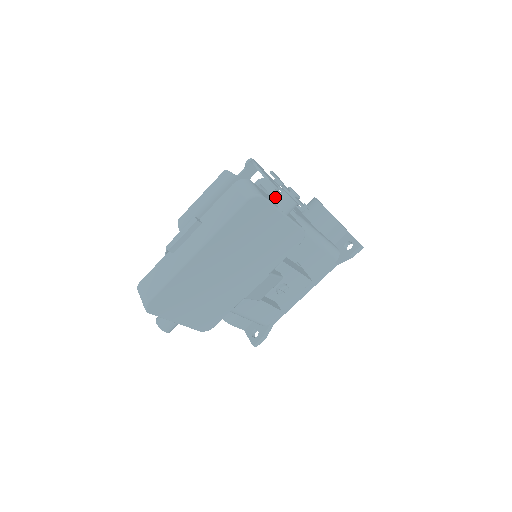
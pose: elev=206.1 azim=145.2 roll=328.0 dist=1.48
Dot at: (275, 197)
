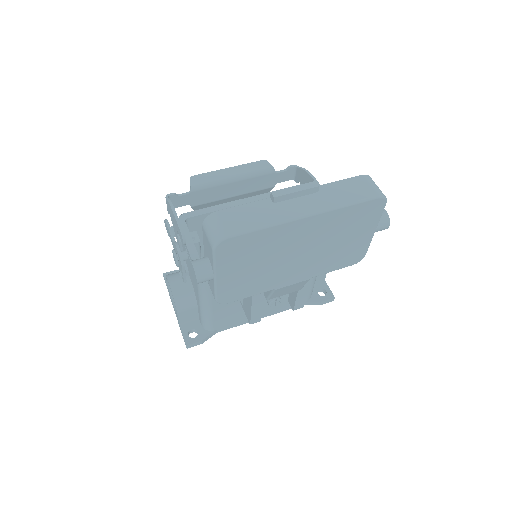
Dot at: occluded
